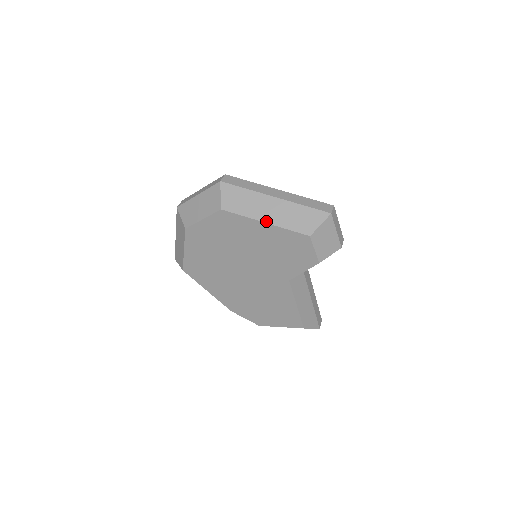
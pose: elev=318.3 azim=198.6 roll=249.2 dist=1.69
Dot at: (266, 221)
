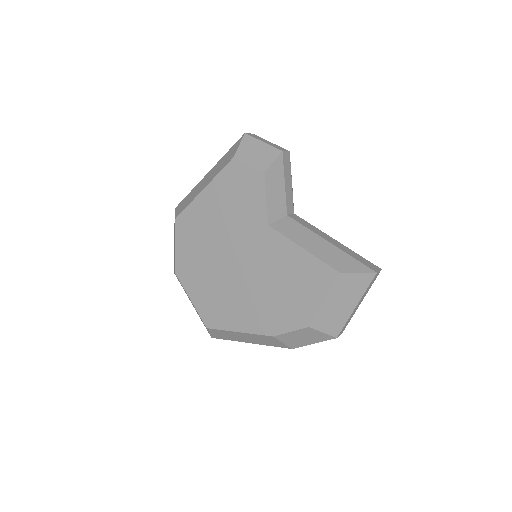
Dot at: (203, 188)
